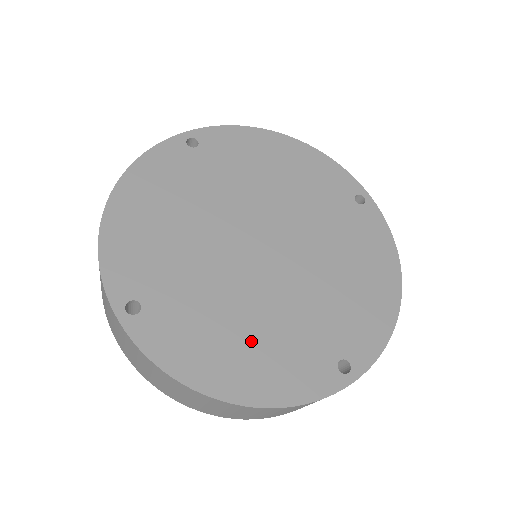
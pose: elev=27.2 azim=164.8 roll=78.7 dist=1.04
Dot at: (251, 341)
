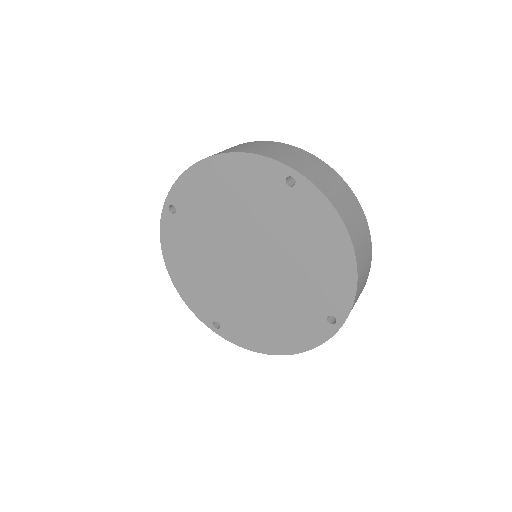
Dot at: (274, 323)
